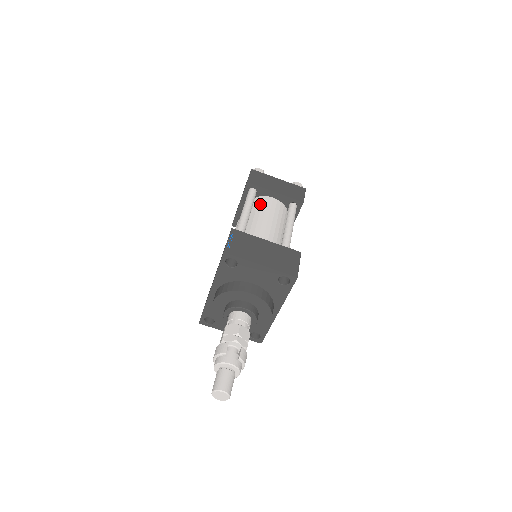
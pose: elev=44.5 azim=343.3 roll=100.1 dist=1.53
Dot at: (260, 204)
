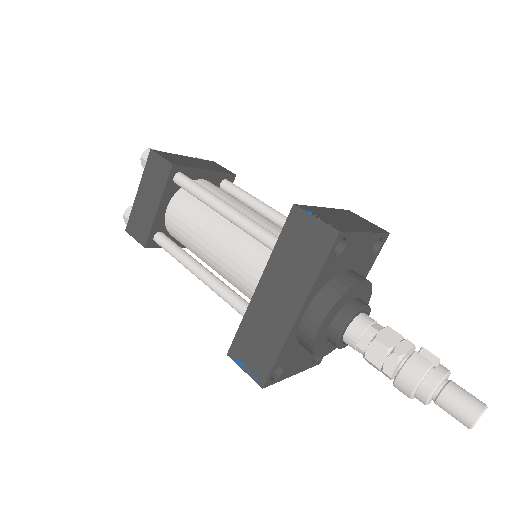
Dot at: occluded
